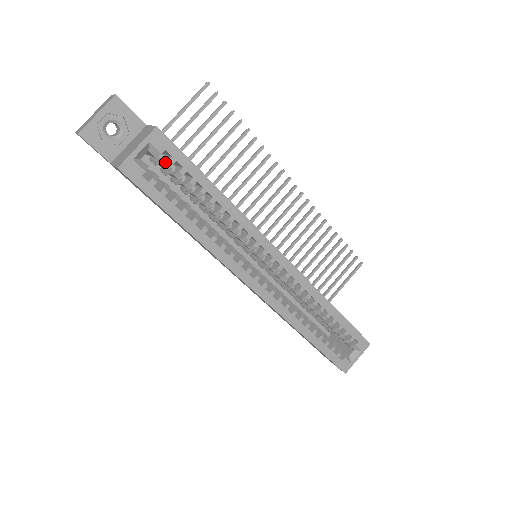
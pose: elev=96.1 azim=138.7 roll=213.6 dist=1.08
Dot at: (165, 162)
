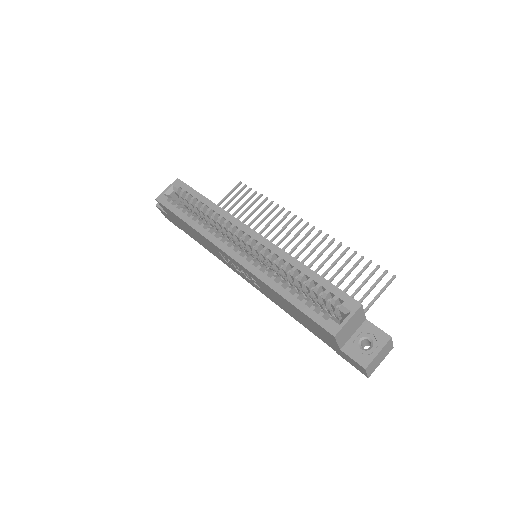
Dot at: (181, 193)
